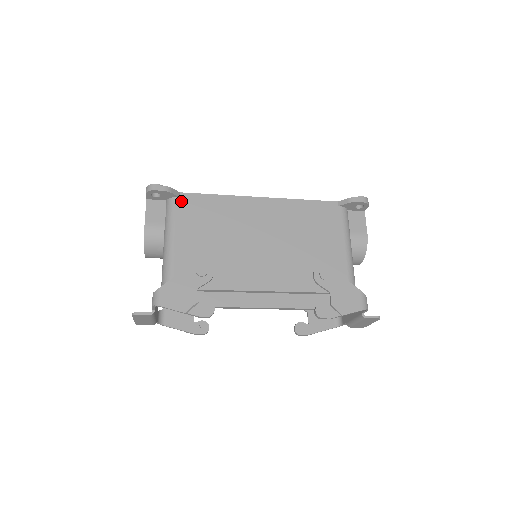
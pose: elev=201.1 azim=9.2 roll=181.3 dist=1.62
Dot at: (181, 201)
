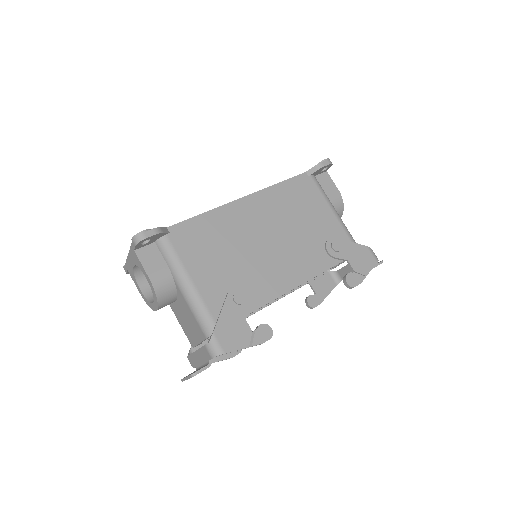
Dot at: (174, 236)
